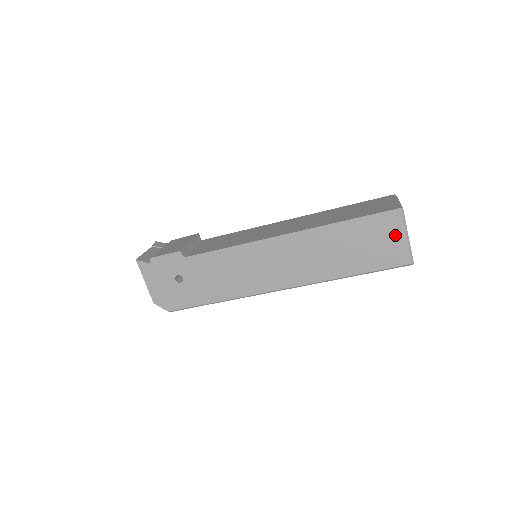
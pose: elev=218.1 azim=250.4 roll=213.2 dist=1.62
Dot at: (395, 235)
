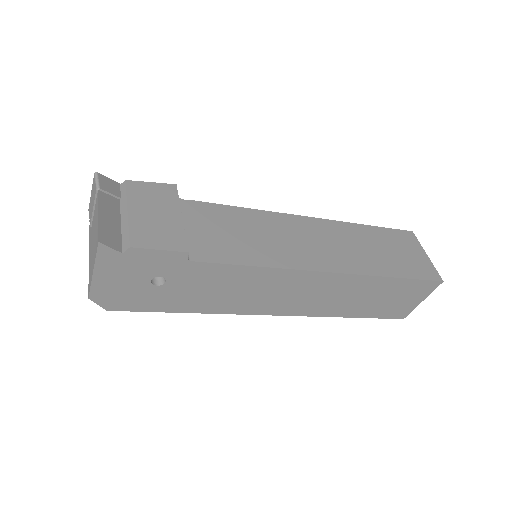
Dot at: (417, 298)
